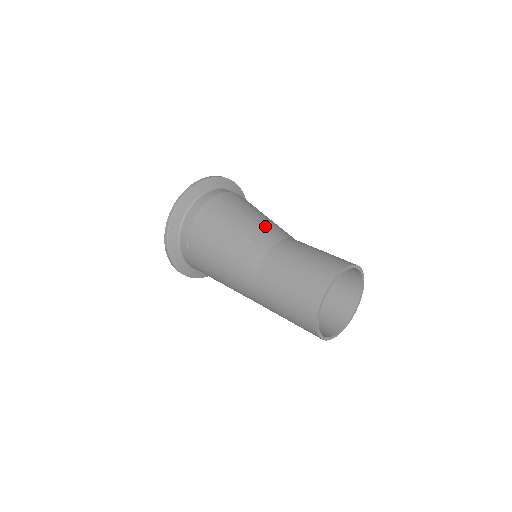
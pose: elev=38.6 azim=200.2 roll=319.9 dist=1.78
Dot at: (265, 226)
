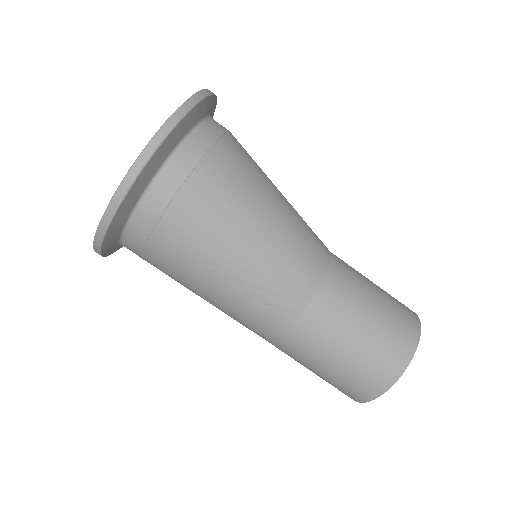
Dot at: (286, 263)
